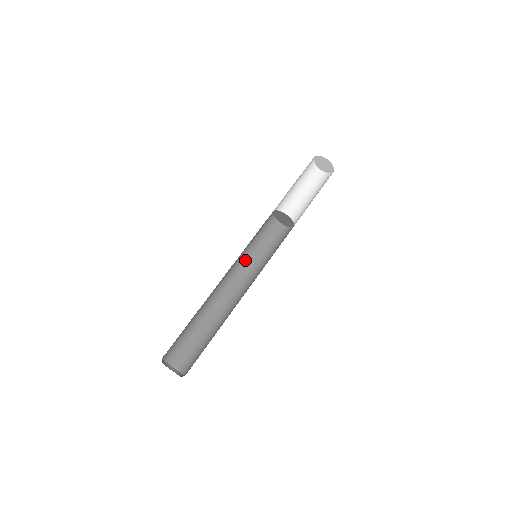
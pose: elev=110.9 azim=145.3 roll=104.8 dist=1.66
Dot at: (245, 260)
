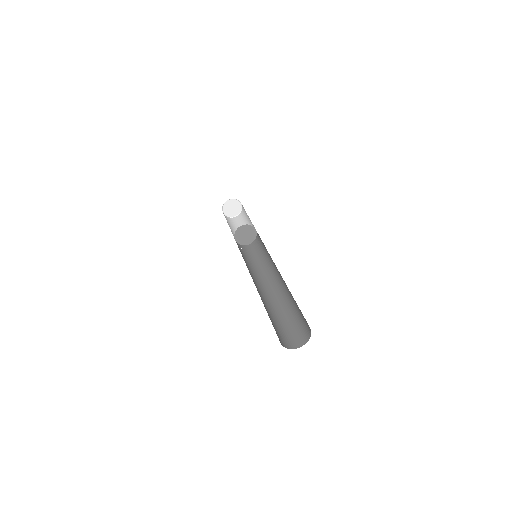
Dot at: (258, 270)
